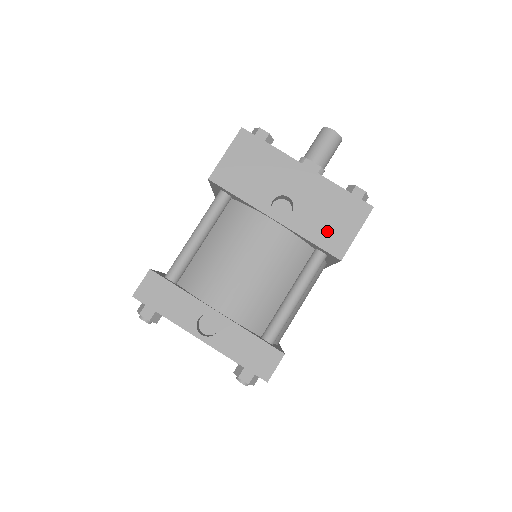
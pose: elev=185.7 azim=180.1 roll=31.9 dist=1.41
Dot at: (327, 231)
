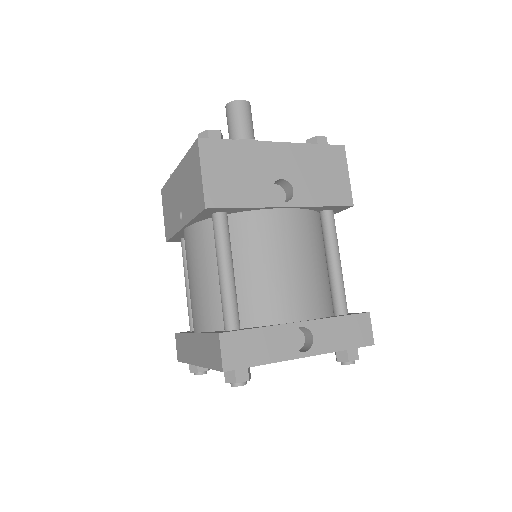
Dot at: (328, 188)
